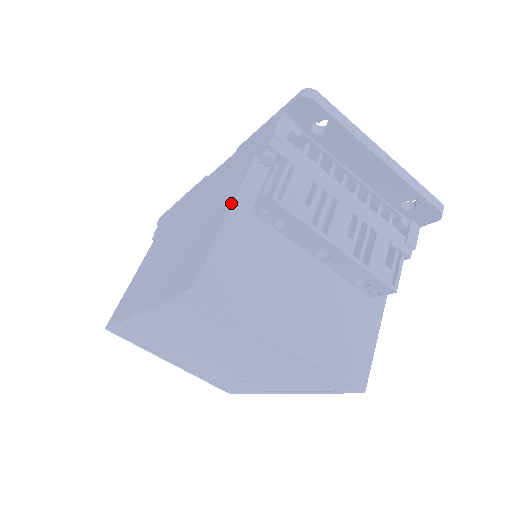
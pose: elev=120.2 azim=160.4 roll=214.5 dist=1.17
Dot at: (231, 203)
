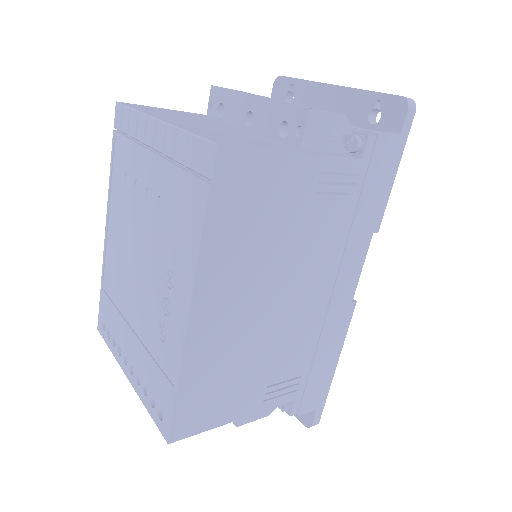
Dot at: occluded
